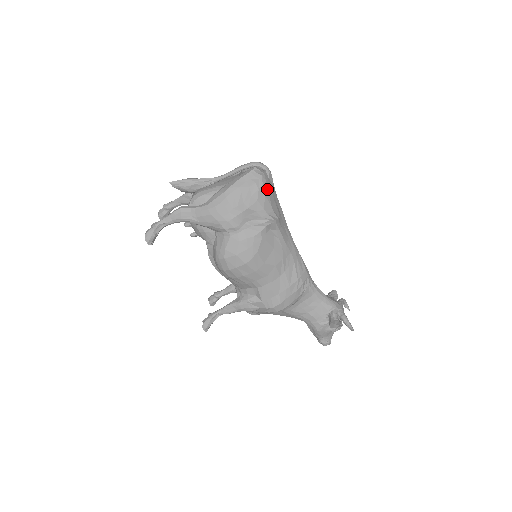
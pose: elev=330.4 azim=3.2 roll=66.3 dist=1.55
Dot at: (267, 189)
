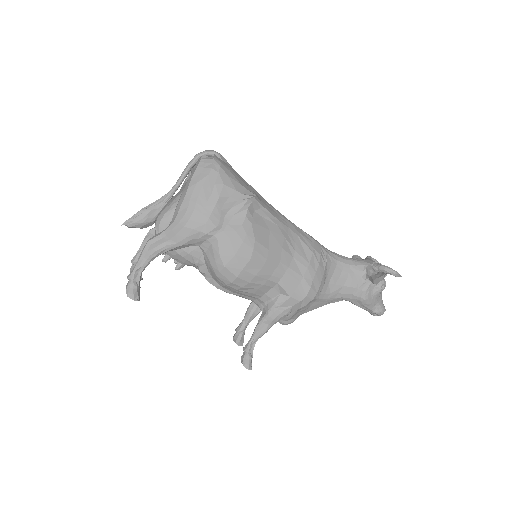
Dot at: (227, 170)
